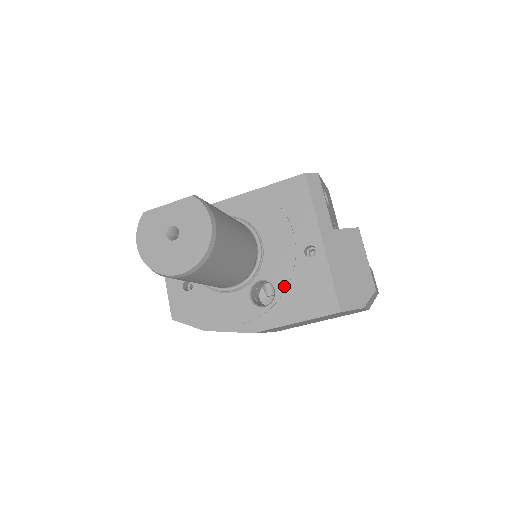
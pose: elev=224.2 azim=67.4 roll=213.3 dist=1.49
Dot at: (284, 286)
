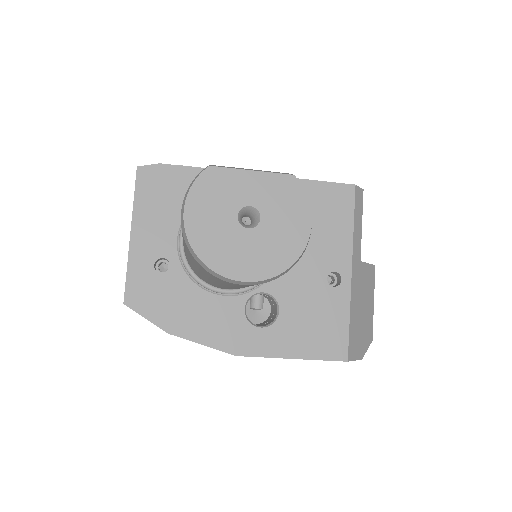
Dot at: (292, 310)
